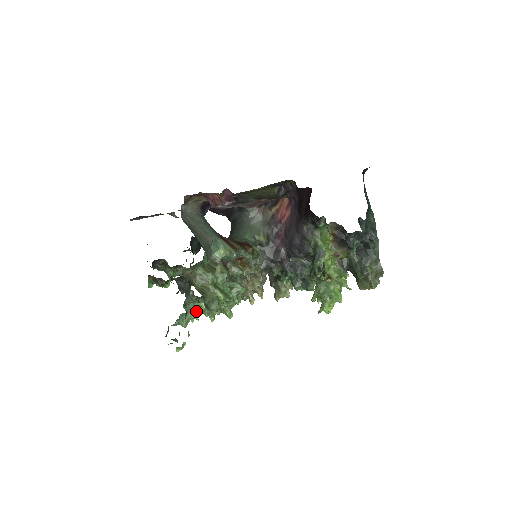
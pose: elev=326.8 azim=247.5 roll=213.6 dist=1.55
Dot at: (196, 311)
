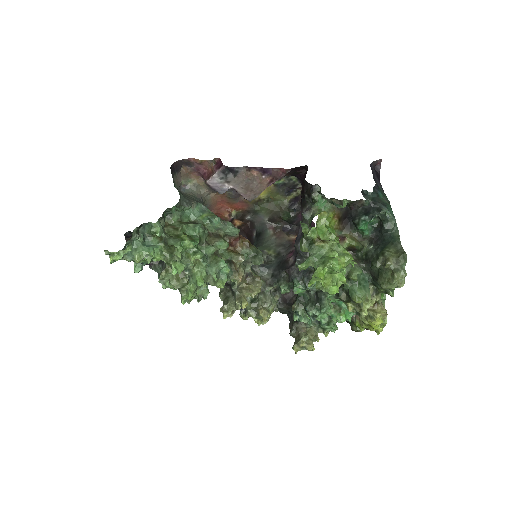
Dot at: (154, 247)
